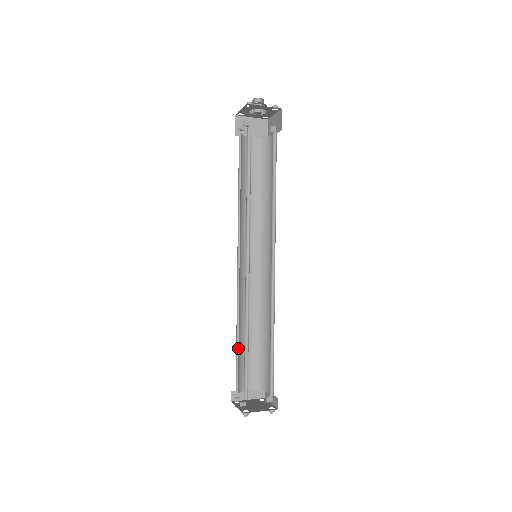
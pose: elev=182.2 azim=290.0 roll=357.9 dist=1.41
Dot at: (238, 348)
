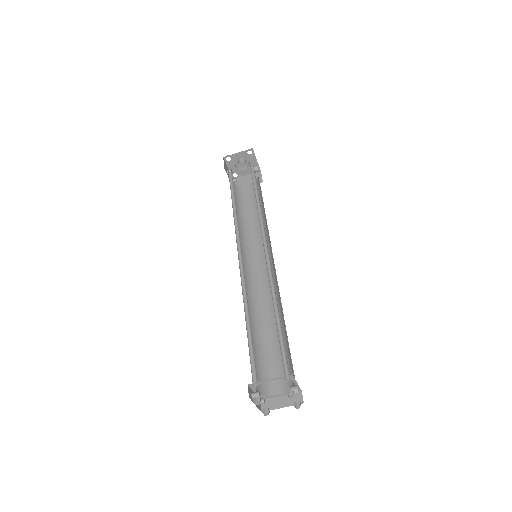
Dot at: (253, 344)
